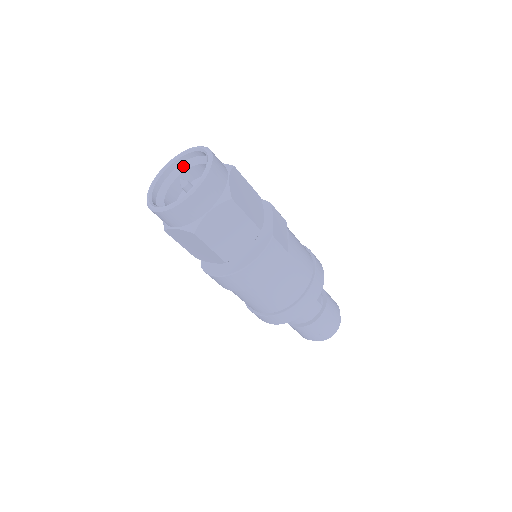
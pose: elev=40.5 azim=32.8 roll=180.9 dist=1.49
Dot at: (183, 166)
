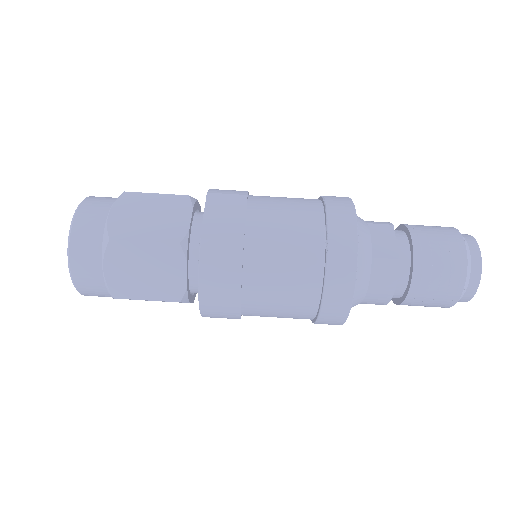
Dot at: occluded
